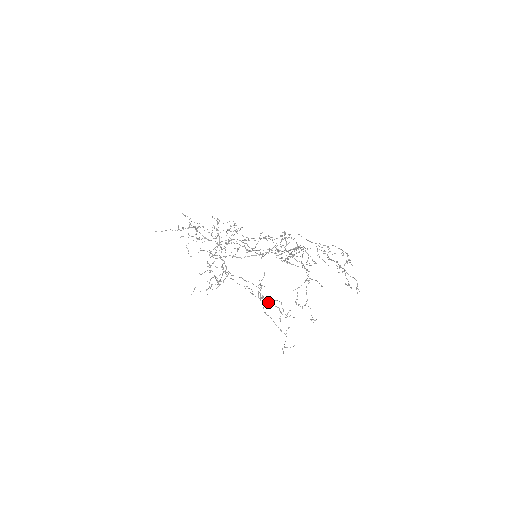
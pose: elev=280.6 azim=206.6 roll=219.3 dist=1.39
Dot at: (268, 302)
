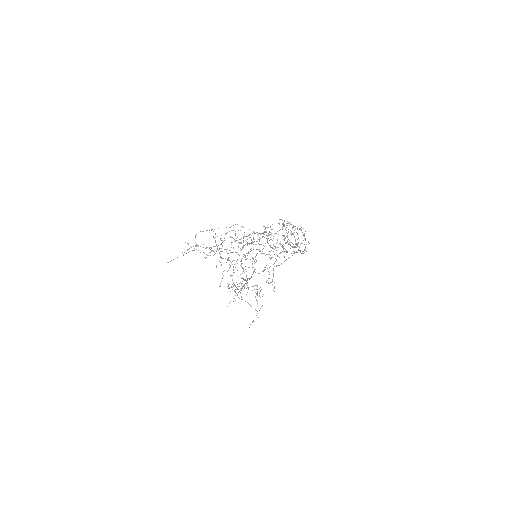
Dot at: occluded
